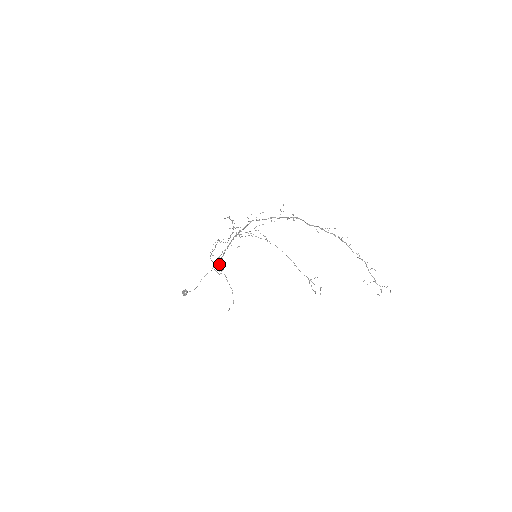
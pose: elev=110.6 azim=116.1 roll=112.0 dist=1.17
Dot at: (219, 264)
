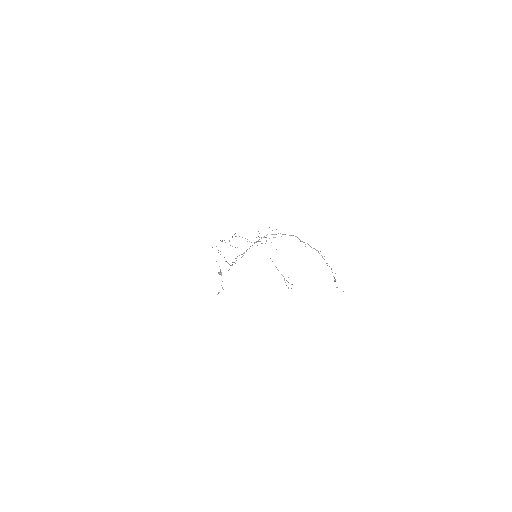
Dot at: (236, 258)
